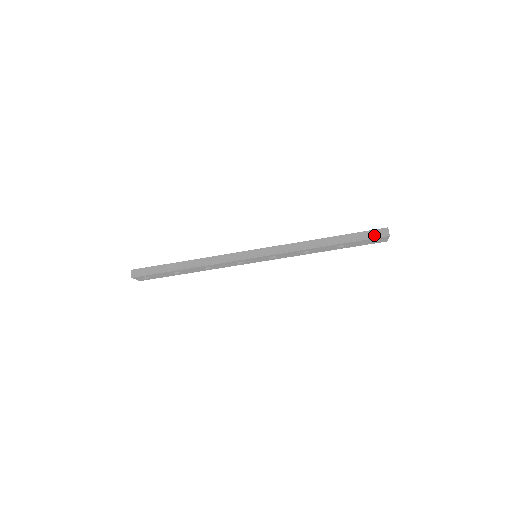
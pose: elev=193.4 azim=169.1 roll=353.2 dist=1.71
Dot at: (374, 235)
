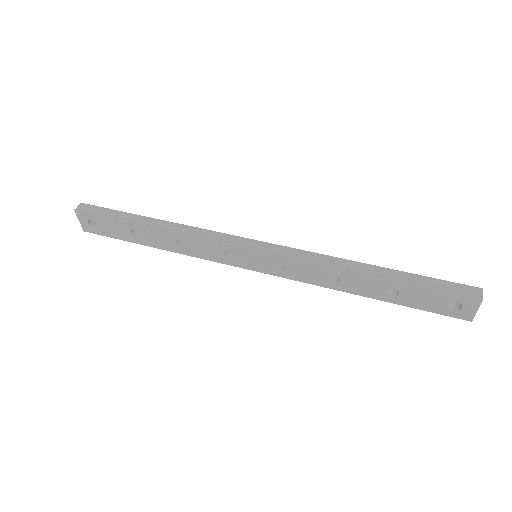
Dot at: (456, 290)
